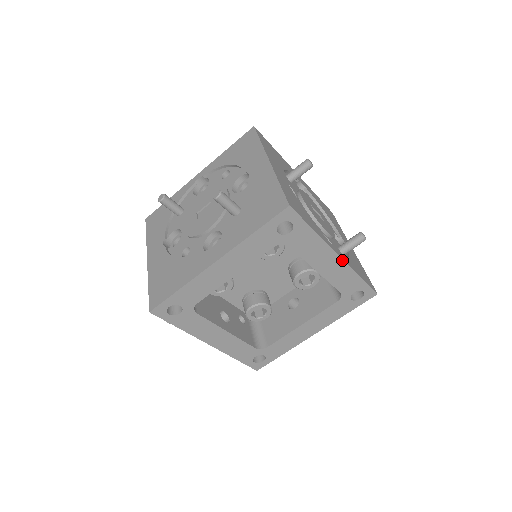
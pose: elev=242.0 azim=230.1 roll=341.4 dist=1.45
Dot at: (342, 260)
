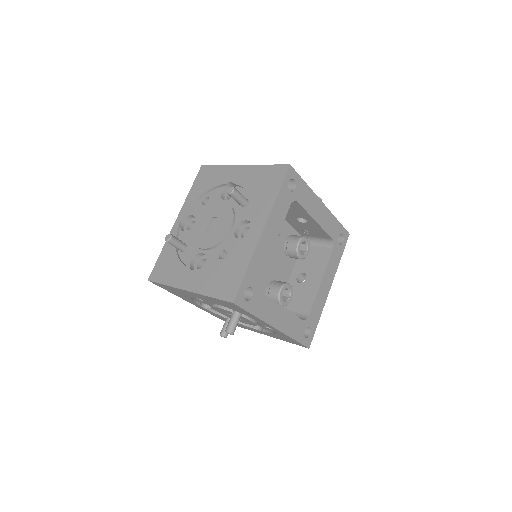
Dot at: (325, 207)
